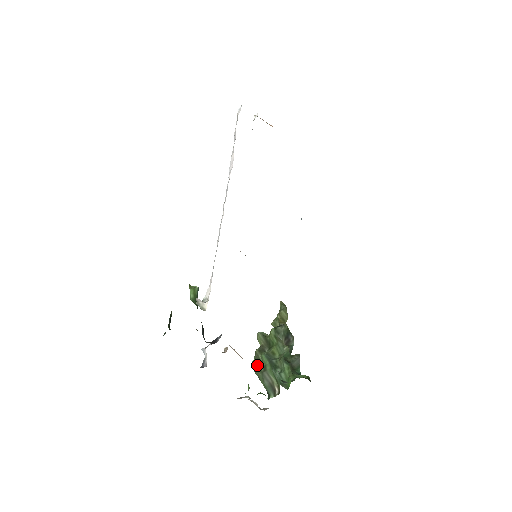
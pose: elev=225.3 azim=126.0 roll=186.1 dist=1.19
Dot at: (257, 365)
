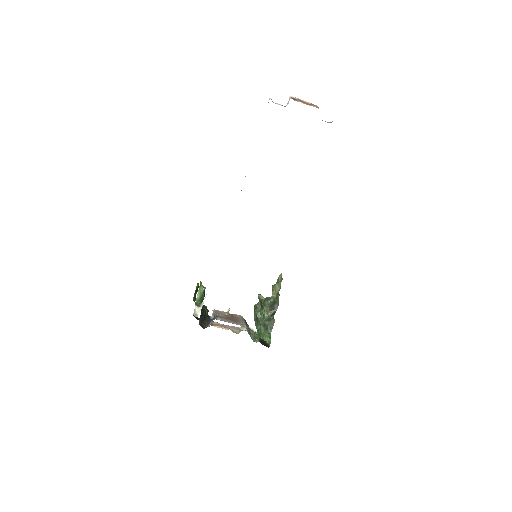
Dot at: (254, 313)
